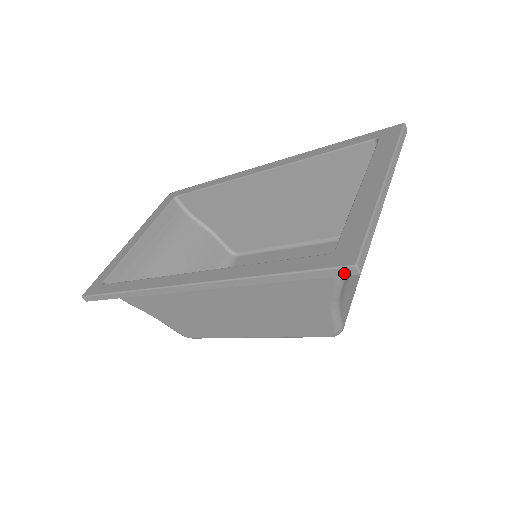
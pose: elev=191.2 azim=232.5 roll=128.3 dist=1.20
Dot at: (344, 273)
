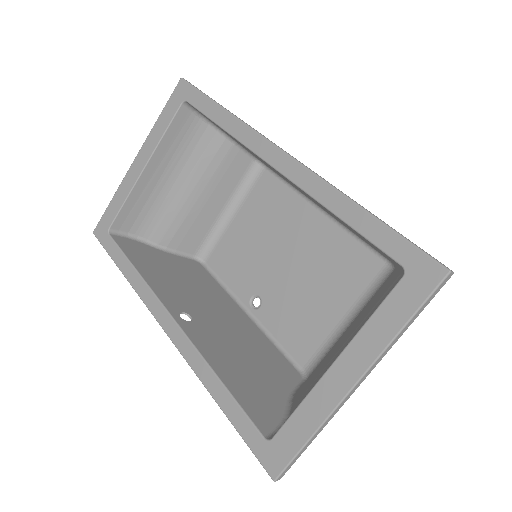
Dot at: (269, 468)
